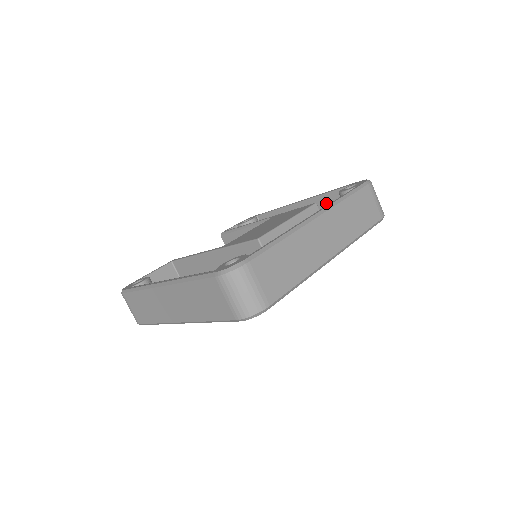
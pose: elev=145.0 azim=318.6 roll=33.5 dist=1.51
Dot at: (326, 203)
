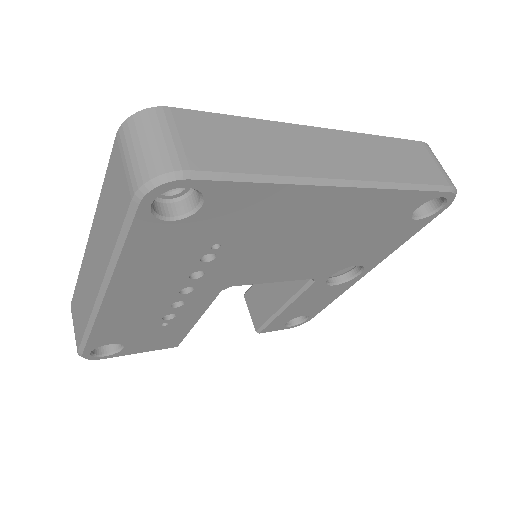
Dot at: occluded
